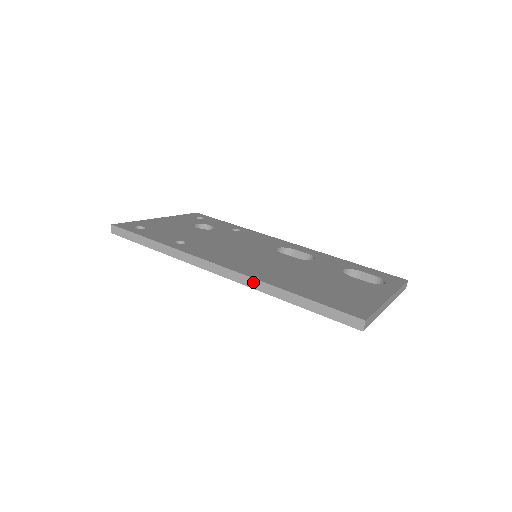
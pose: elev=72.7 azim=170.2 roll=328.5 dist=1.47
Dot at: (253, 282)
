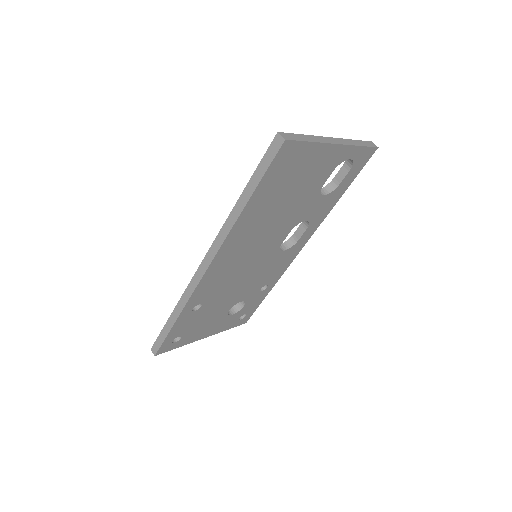
Dot at: (221, 234)
